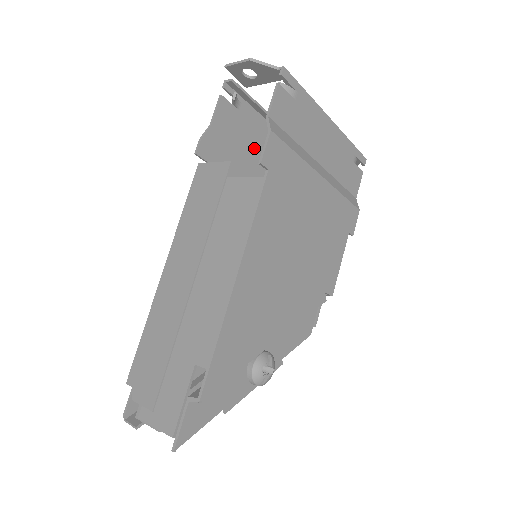
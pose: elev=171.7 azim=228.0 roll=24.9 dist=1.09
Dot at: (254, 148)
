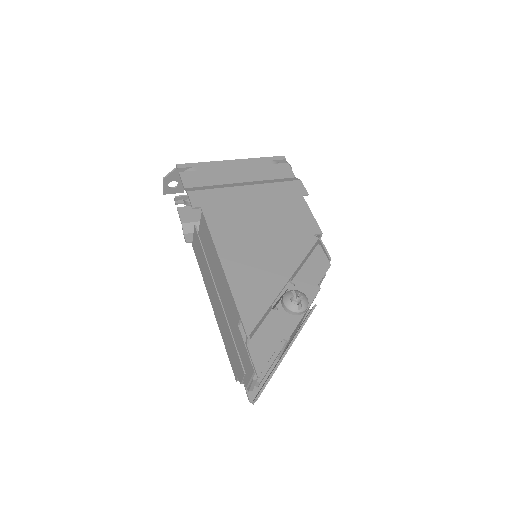
Dot at: occluded
